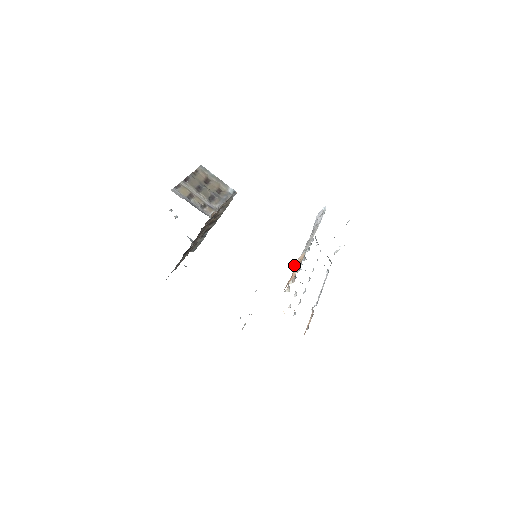
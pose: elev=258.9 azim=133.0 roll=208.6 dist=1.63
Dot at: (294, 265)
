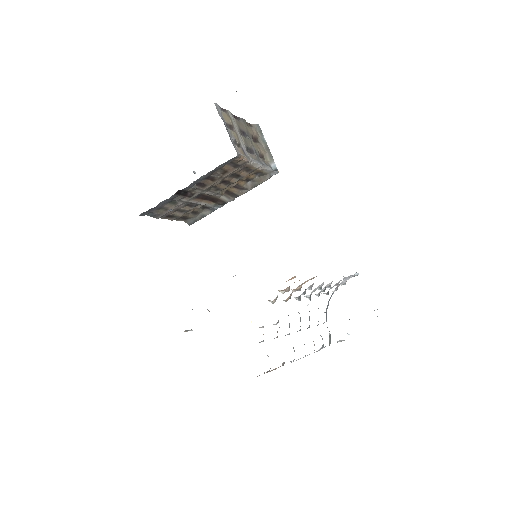
Dot at: occluded
